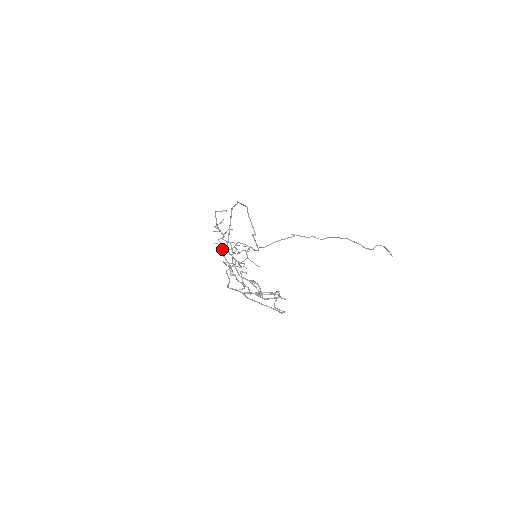
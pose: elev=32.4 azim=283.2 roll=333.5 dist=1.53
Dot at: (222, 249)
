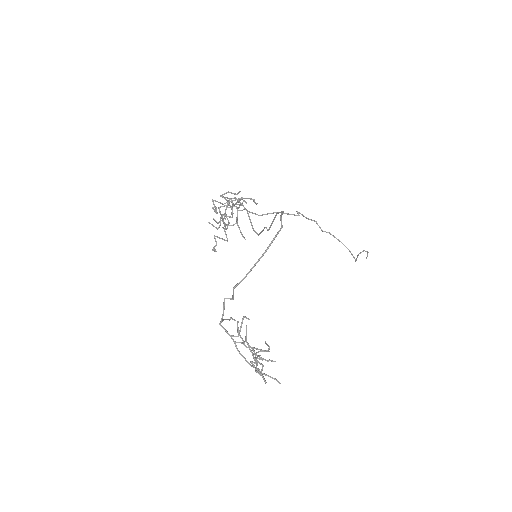
Dot at: (215, 206)
